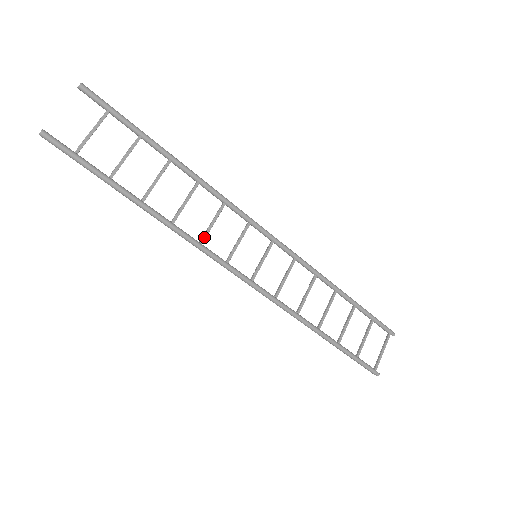
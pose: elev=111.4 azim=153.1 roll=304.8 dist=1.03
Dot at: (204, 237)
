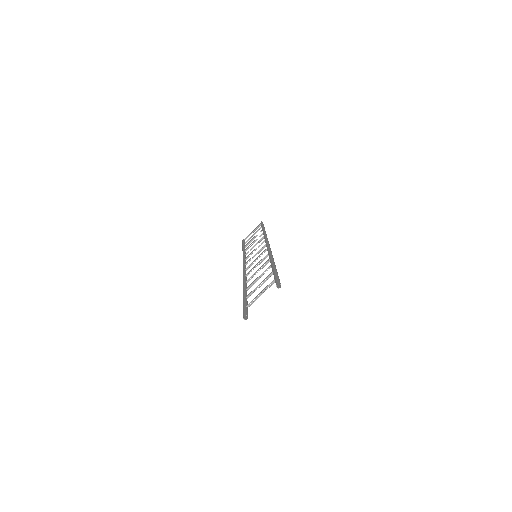
Dot at: occluded
